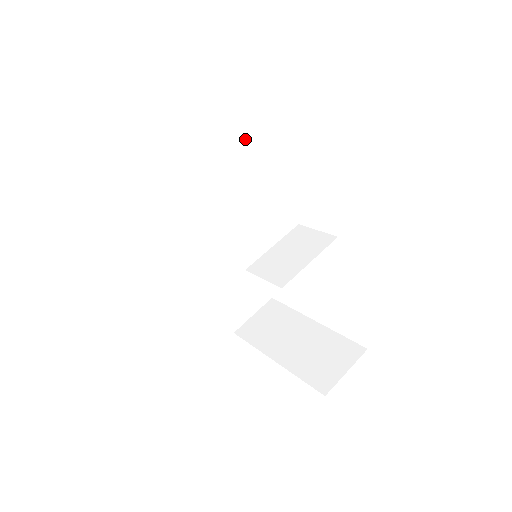
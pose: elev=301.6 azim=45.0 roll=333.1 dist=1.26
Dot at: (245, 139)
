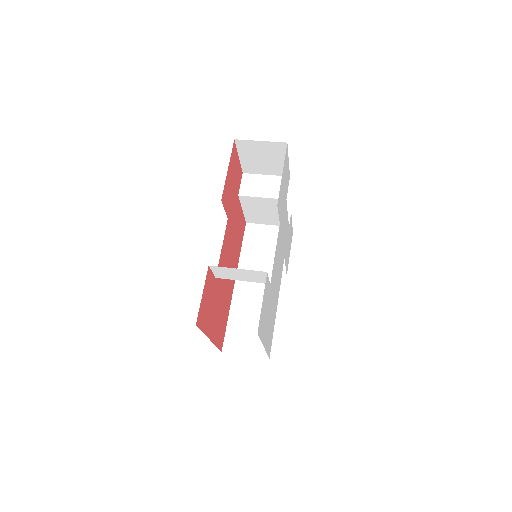
Dot at: occluded
